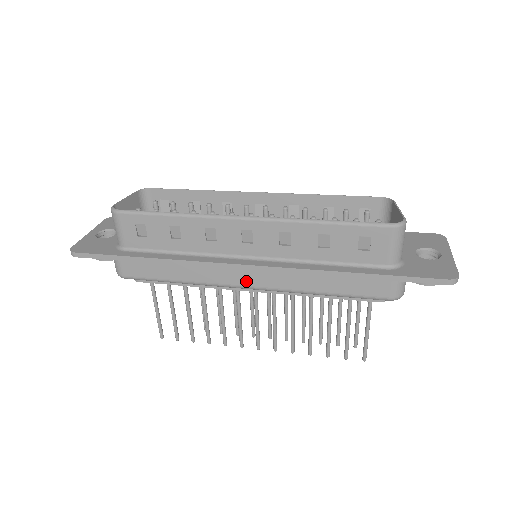
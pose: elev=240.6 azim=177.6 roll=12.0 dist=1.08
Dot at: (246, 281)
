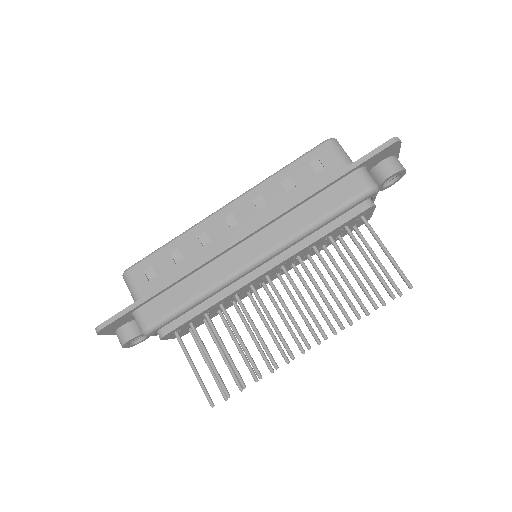
Dot at: (249, 256)
